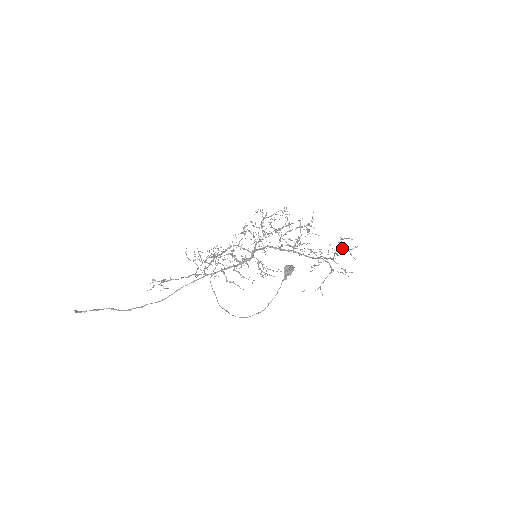
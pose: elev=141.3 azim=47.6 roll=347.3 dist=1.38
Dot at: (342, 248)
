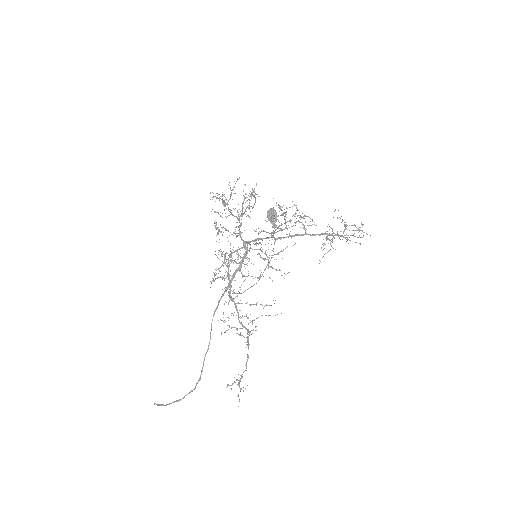
Dot at: (346, 226)
